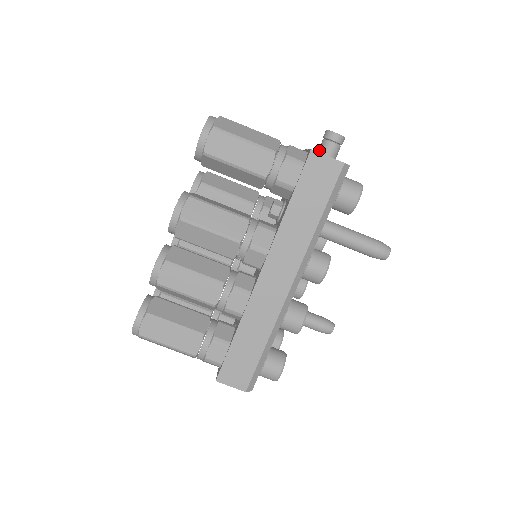
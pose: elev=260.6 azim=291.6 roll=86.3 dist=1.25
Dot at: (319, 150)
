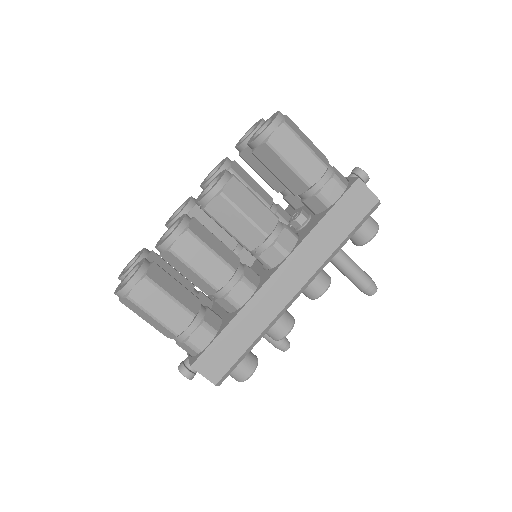
Dot at: occluded
